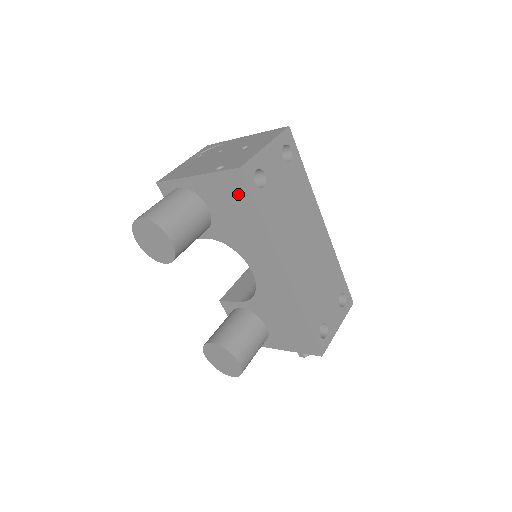
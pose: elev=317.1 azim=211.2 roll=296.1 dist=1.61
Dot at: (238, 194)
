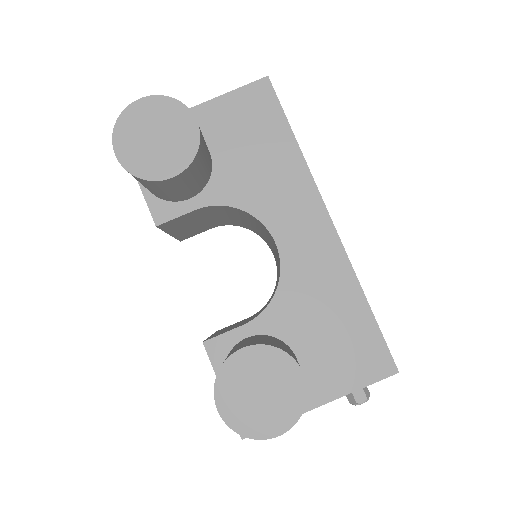
Dot at: (262, 114)
